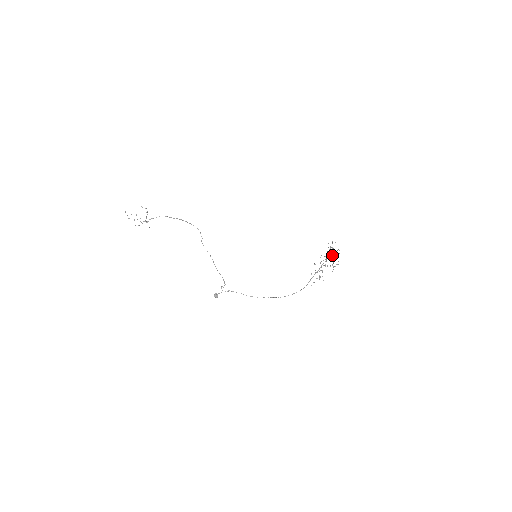
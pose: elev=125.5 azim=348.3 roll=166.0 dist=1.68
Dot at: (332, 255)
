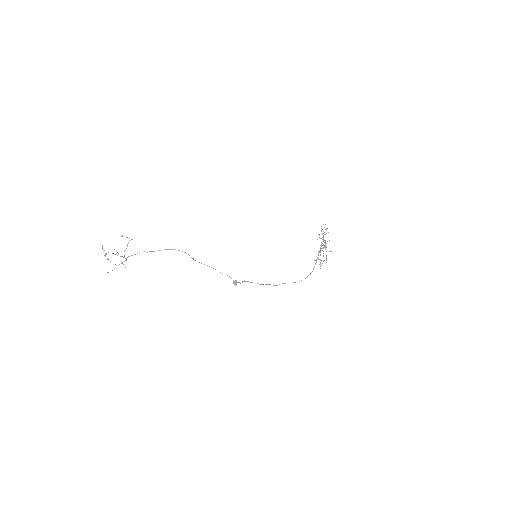
Dot at: occluded
